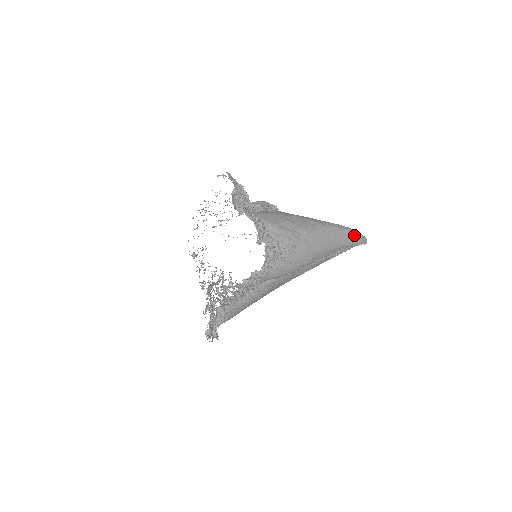
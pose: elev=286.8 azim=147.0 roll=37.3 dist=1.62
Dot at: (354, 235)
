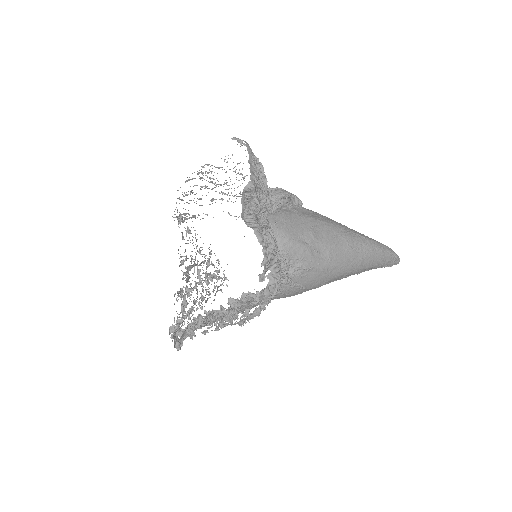
Dot at: (387, 256)
